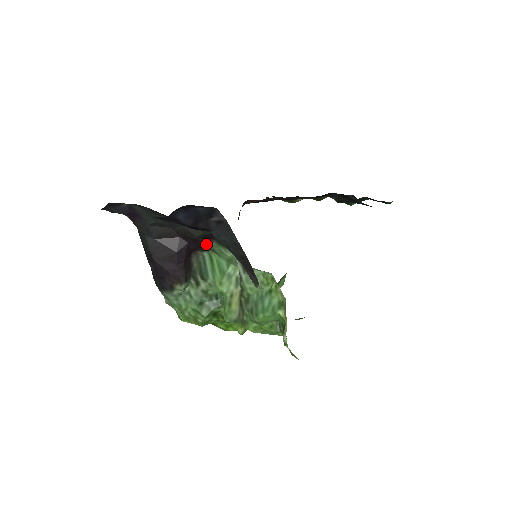
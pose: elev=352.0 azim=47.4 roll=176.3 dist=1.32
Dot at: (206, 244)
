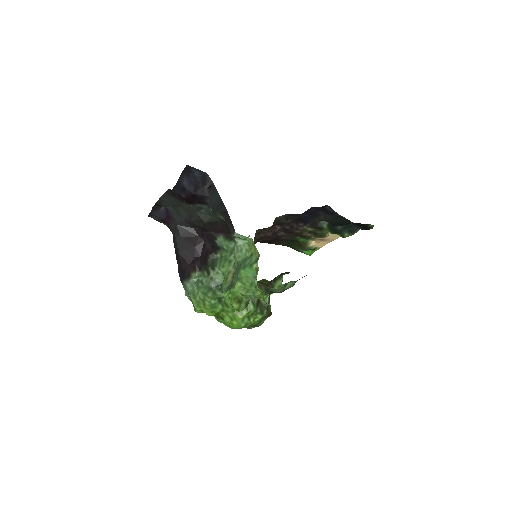
Dot at: (216, 239)
